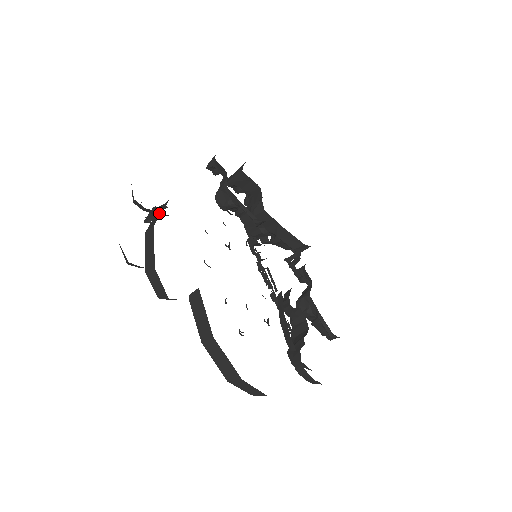
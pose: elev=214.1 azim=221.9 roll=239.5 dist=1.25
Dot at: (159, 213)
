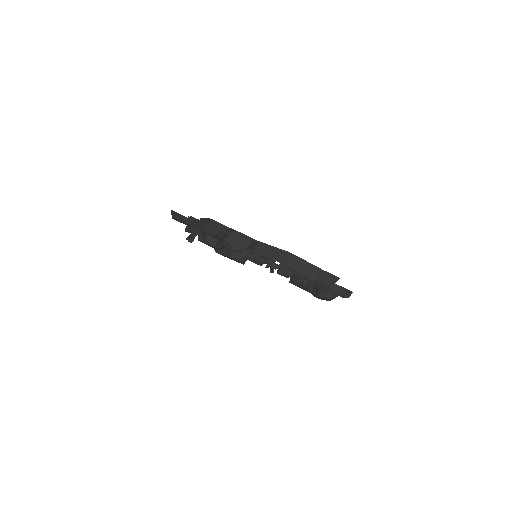
Dot at: (203, 222)
